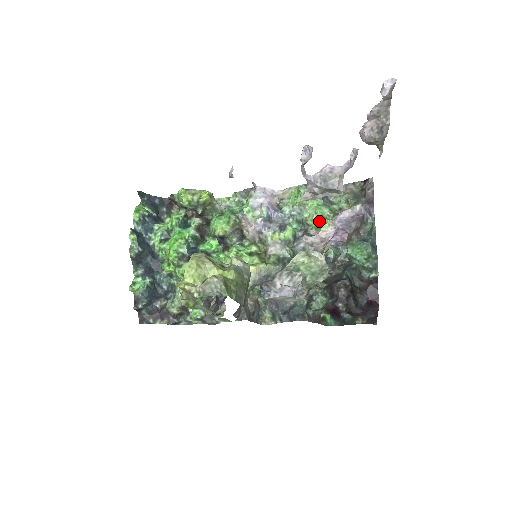
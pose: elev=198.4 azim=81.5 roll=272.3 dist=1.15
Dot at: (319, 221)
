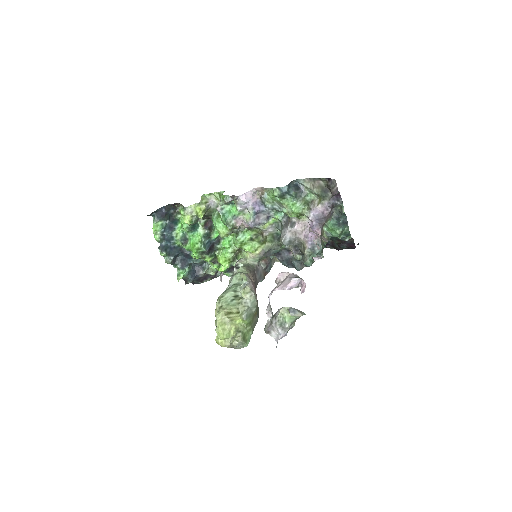
Dot at: occluded
